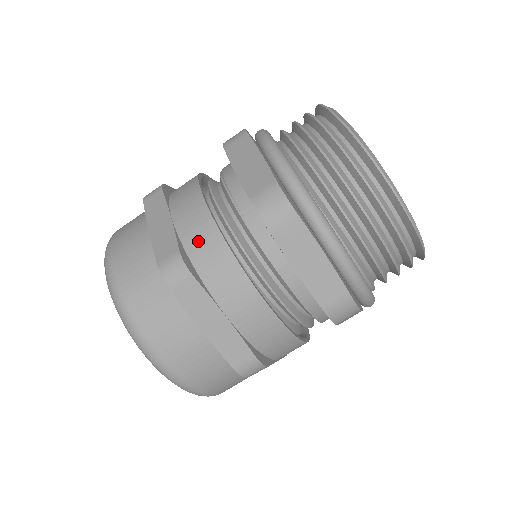
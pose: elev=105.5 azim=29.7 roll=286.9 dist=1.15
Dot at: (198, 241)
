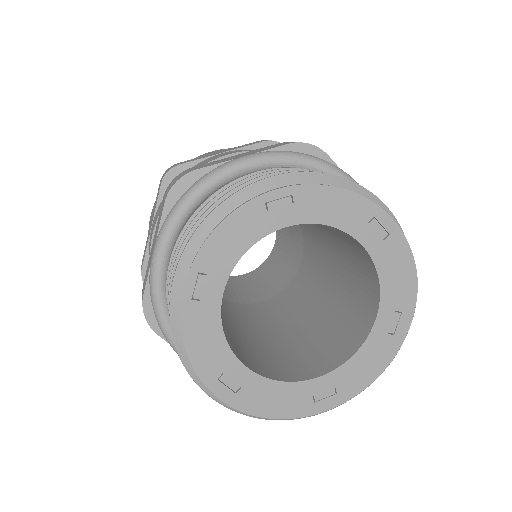
Dot at: occluded
